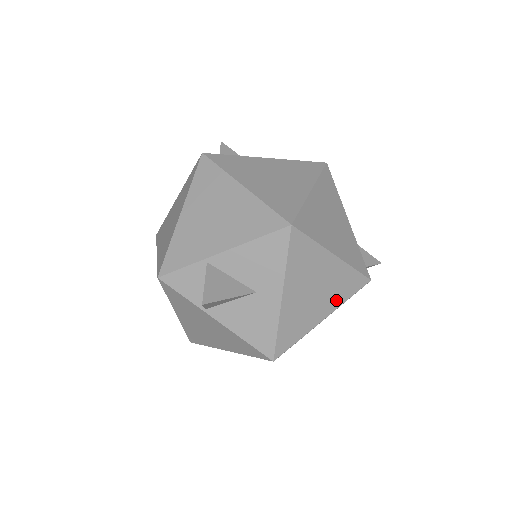
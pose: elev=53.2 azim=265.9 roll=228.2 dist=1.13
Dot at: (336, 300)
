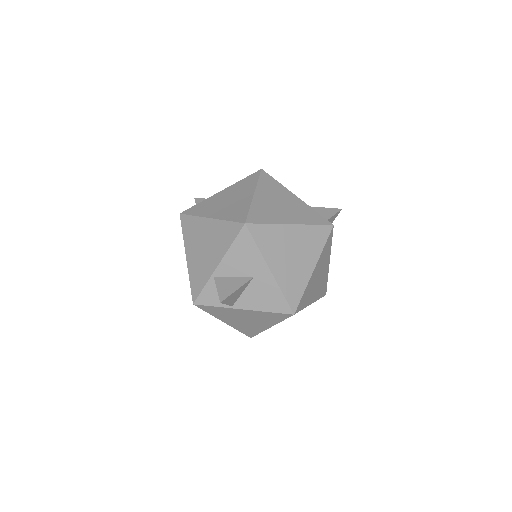
Dot at: (314, 252)
